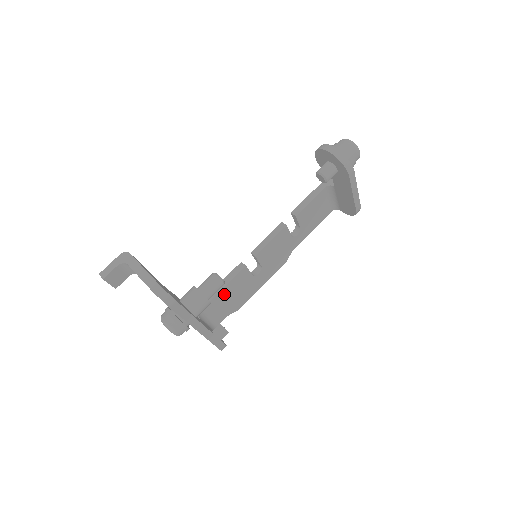
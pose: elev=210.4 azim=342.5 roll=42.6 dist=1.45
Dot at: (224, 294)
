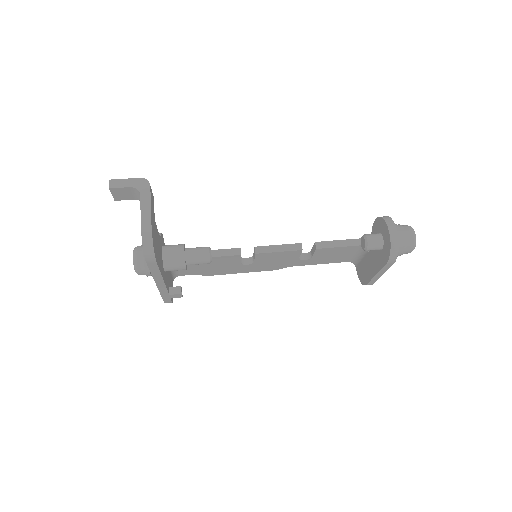
Dot at: occluded
